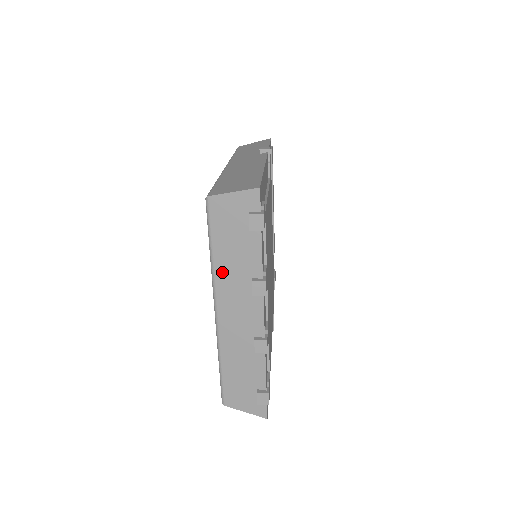
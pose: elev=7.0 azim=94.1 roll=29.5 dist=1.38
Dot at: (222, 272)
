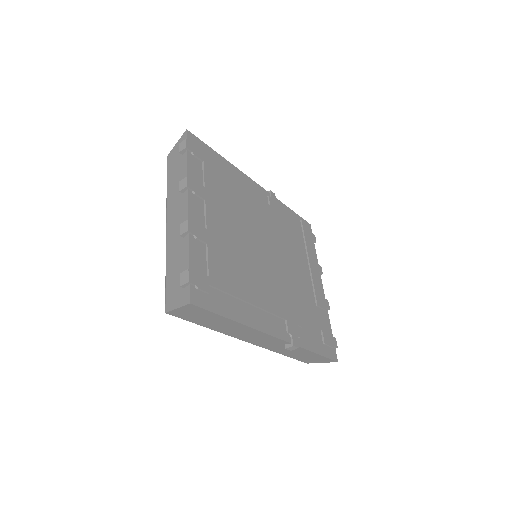
Dot at: (170, 194)
